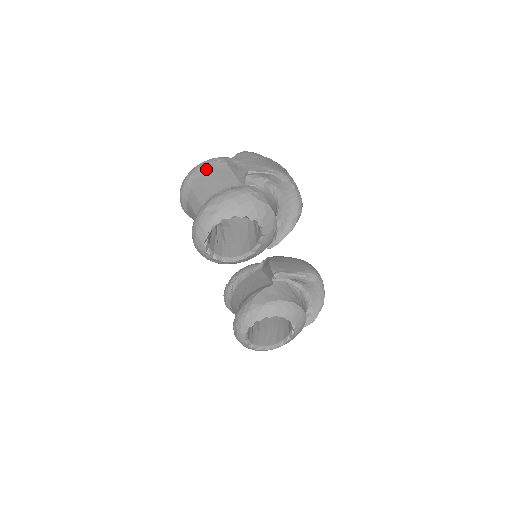
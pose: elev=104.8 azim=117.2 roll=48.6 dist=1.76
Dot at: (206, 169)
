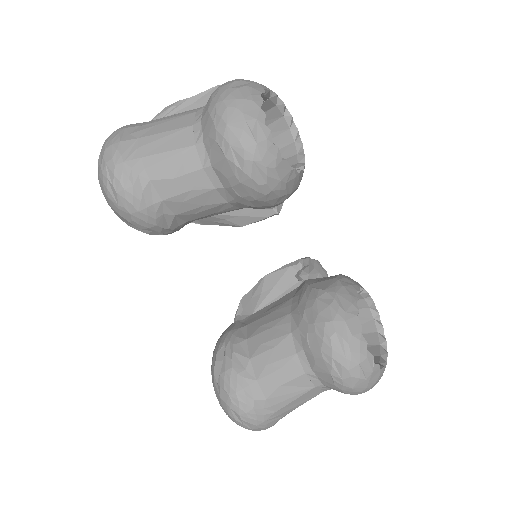
Dot at: (137, 123)
